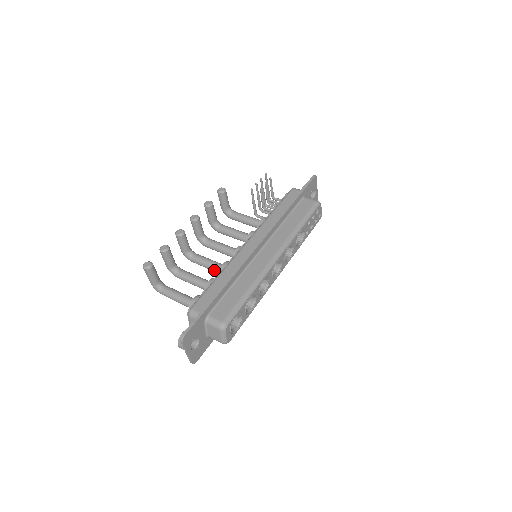
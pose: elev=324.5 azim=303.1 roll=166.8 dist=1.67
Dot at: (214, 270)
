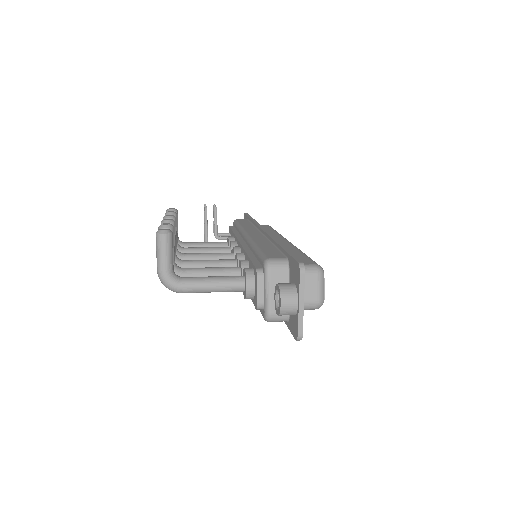
Dot at: occluded
